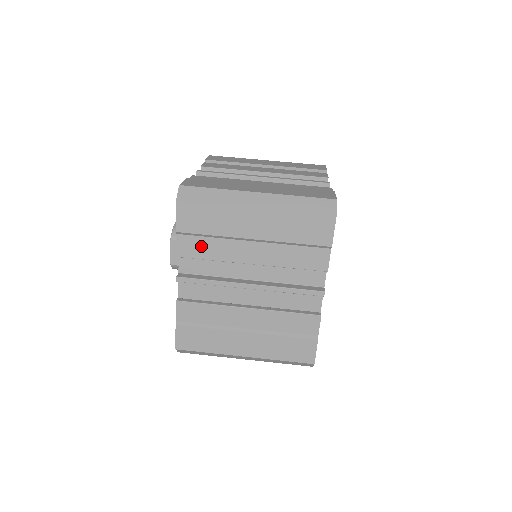
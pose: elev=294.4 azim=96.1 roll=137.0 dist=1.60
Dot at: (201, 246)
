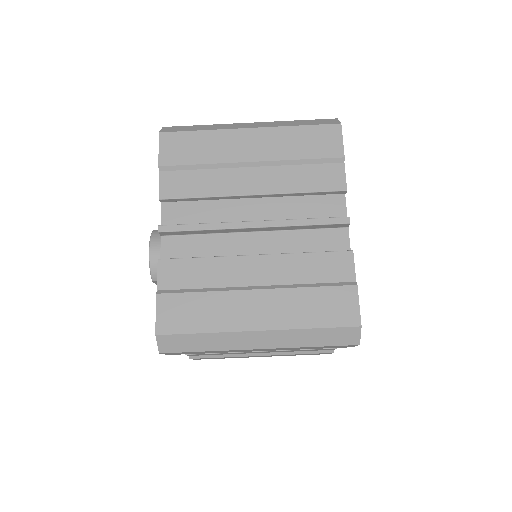
Dot at: occluded
